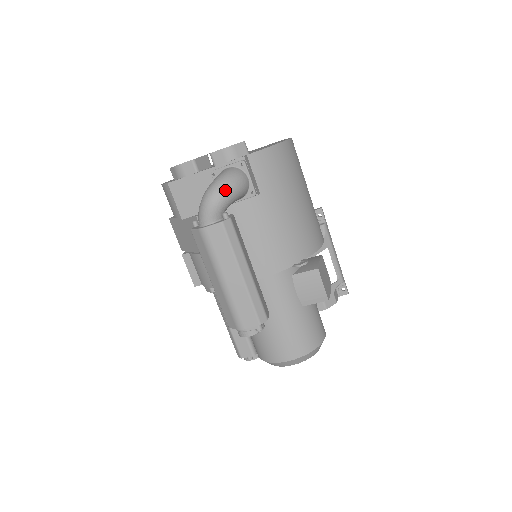
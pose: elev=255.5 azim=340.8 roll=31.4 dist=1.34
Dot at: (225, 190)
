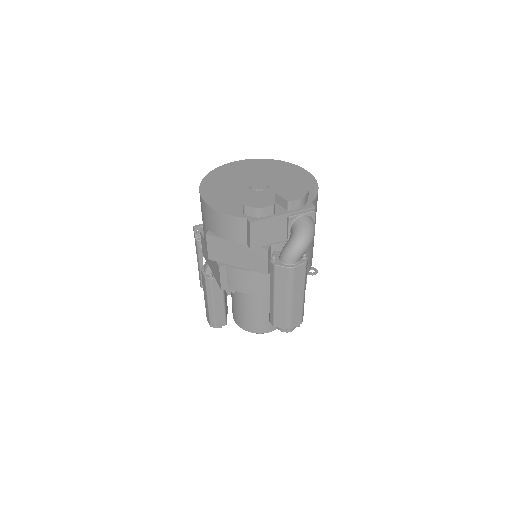
Dot at: (312, 239)
